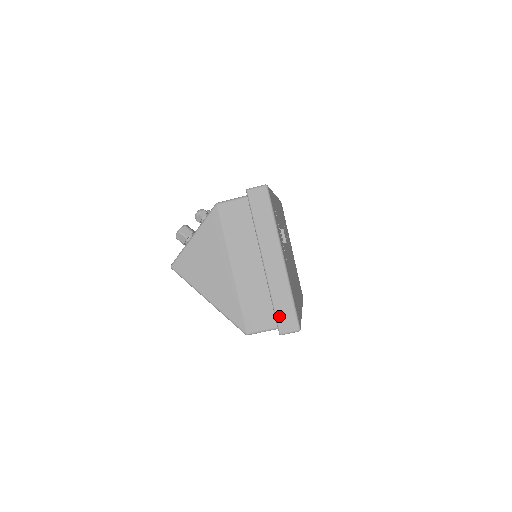
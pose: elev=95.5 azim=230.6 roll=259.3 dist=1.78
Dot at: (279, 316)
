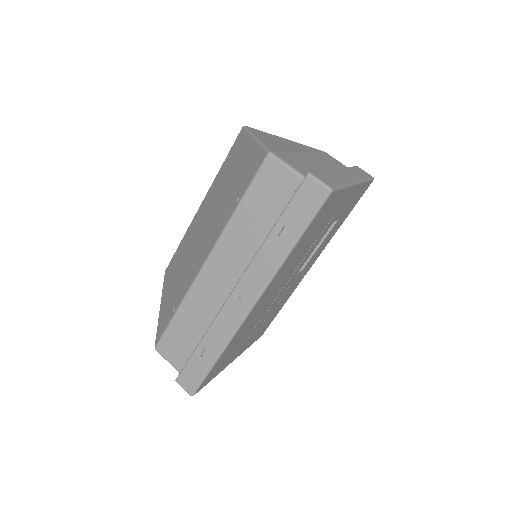
Dot at: (321, 173)
